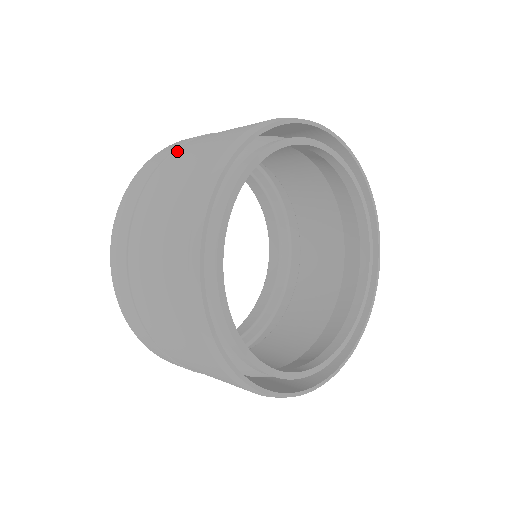
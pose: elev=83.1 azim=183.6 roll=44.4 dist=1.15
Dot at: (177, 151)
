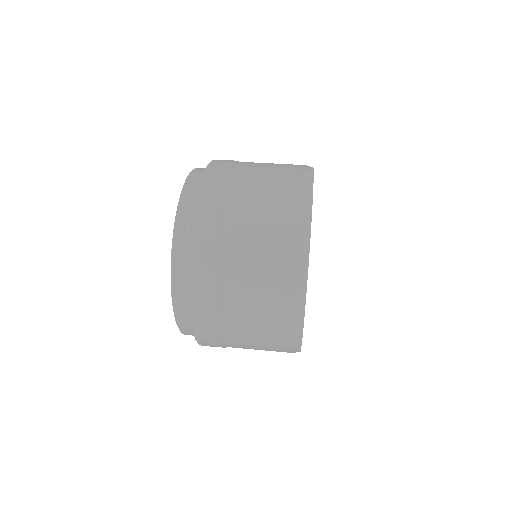
Dot at: (229, 217)
